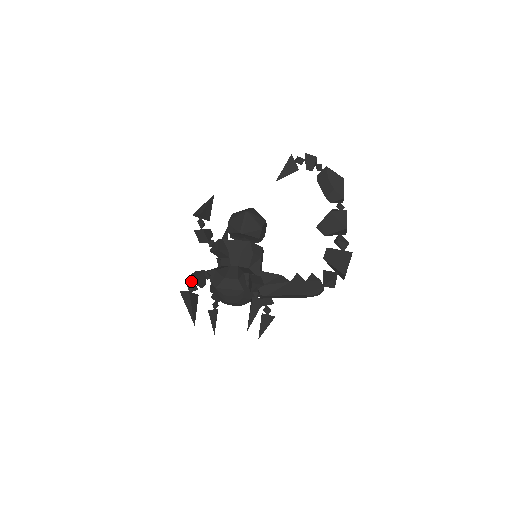
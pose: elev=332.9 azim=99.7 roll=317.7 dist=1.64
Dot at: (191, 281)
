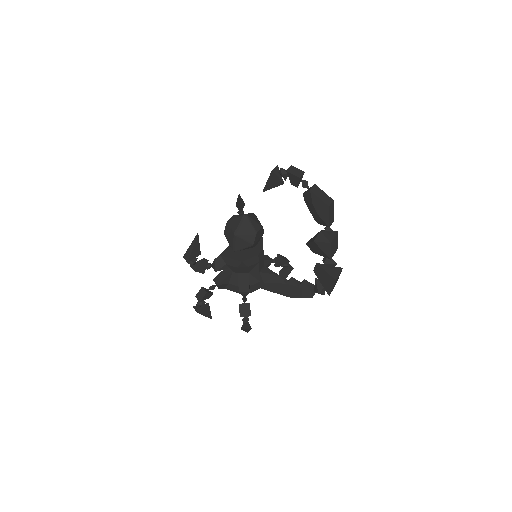
Dot at: occluded
